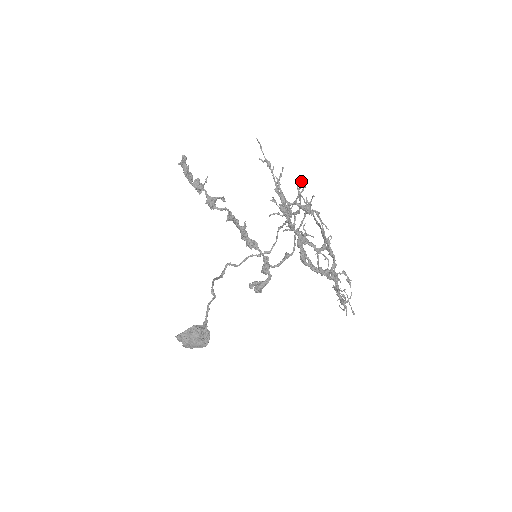
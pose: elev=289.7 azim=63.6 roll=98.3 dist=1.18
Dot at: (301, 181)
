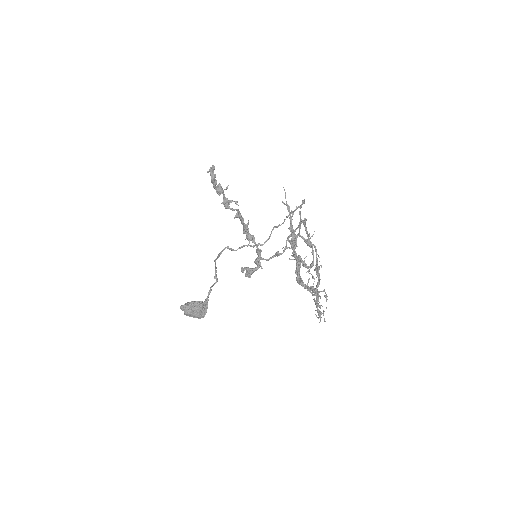
Dot at: (303, 201)
